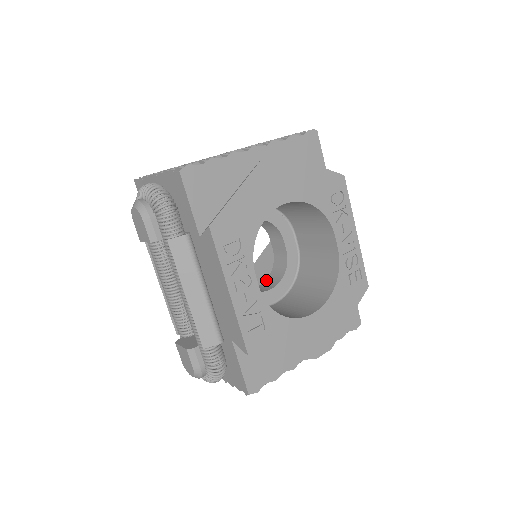
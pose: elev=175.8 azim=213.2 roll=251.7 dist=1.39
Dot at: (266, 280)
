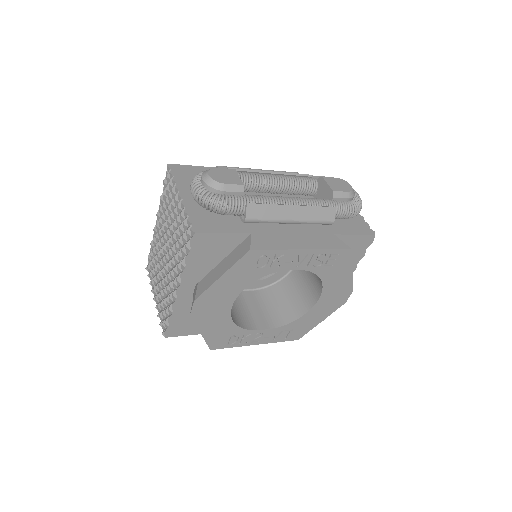
Dot at: occluded
